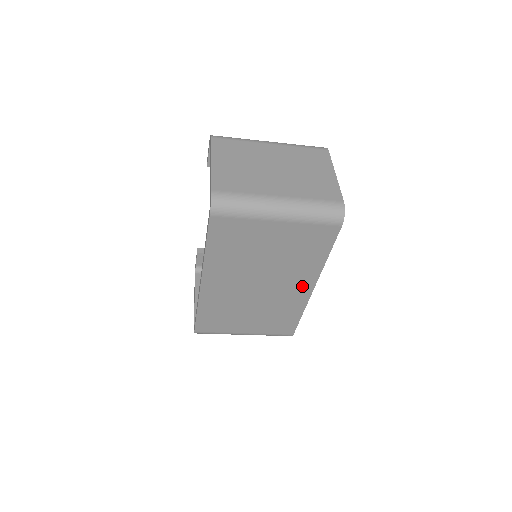
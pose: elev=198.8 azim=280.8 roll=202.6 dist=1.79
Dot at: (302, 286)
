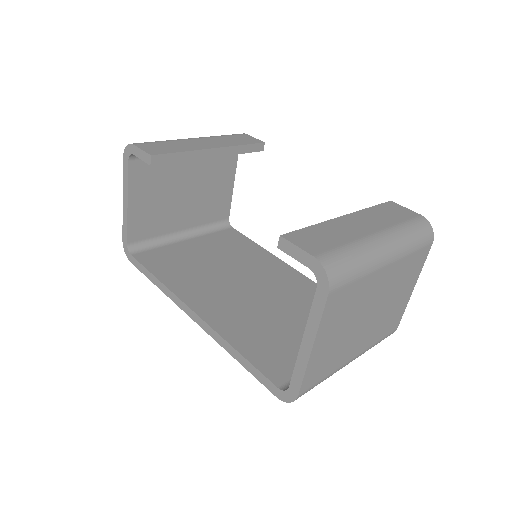
Dot at: occluded
